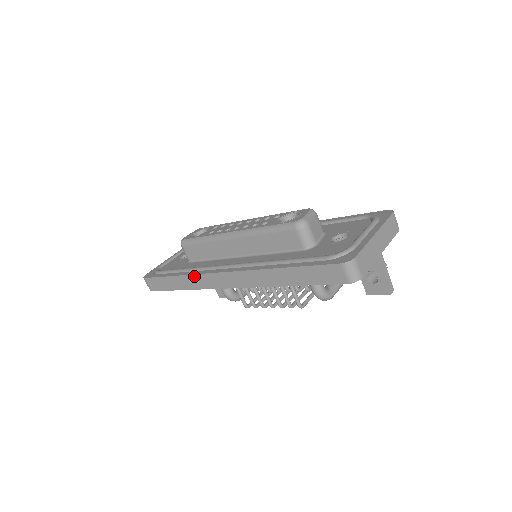
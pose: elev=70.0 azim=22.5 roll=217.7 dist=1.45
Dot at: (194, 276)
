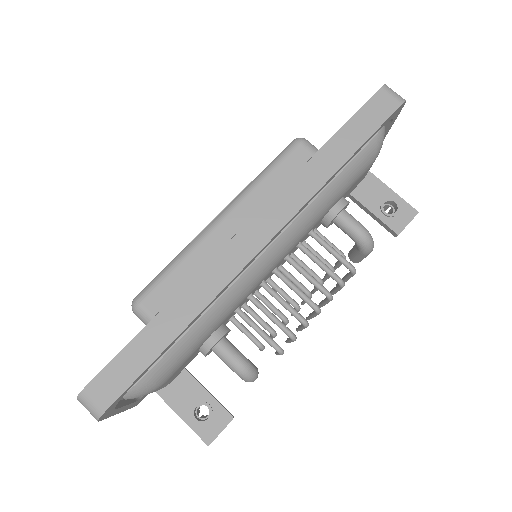
Dot at: (197, 278)
